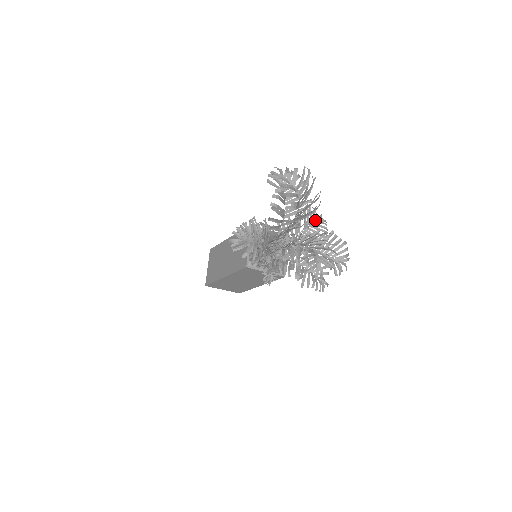
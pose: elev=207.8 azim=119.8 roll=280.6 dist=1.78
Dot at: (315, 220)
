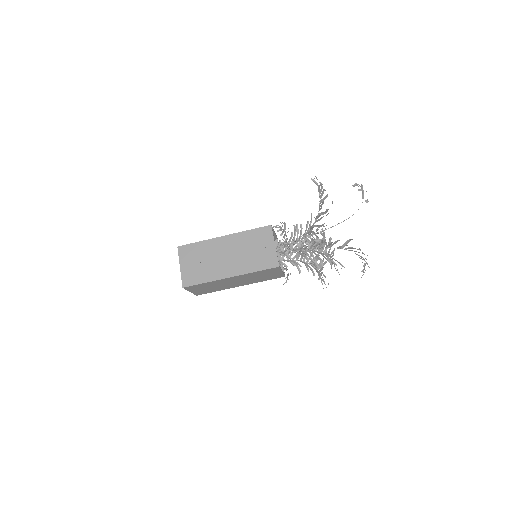
Dot at: occluded
